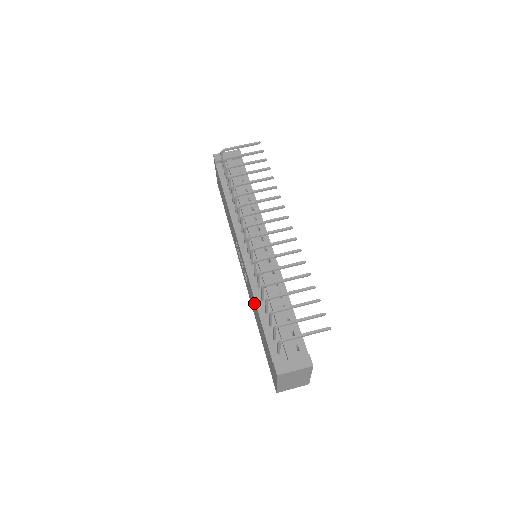
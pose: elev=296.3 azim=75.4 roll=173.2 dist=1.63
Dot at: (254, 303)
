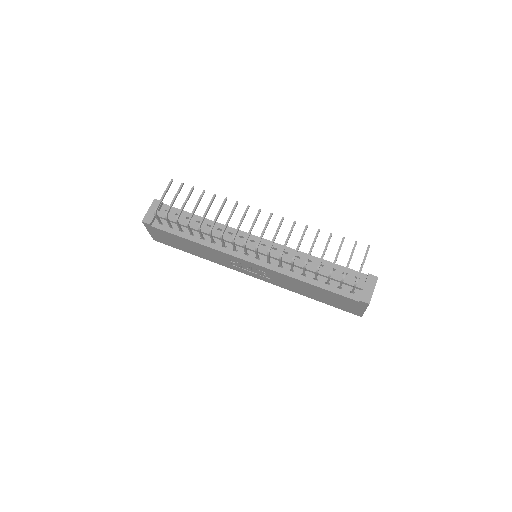
Dot at: (297, 283)
